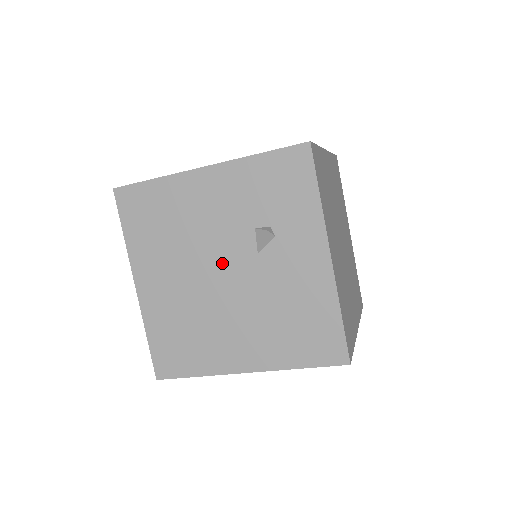
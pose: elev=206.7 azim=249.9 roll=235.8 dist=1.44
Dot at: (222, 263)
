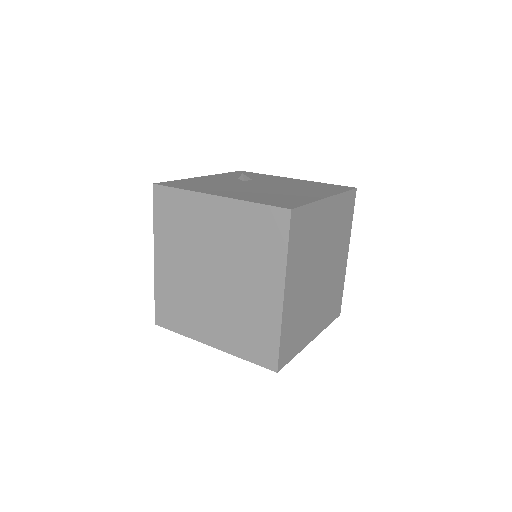
Dot at: occluded
